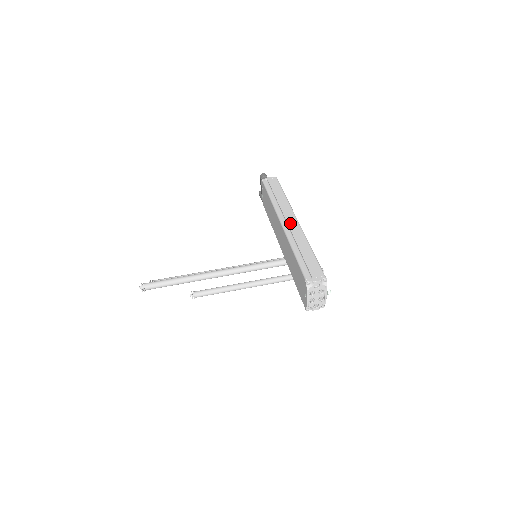
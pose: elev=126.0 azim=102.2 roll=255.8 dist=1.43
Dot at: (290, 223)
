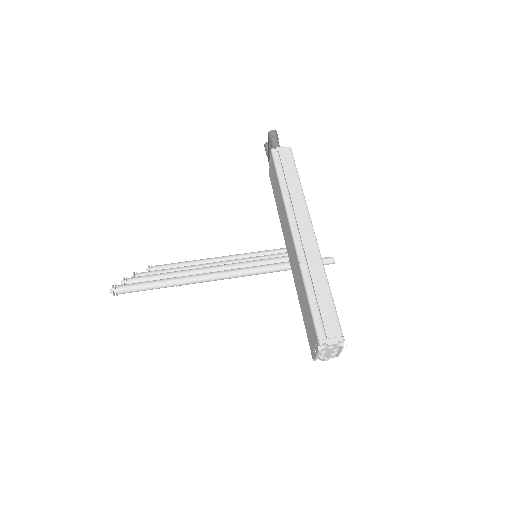
Dot at: (304, 237)
